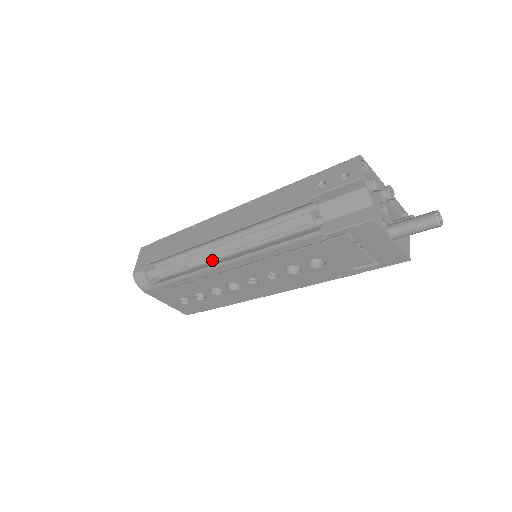
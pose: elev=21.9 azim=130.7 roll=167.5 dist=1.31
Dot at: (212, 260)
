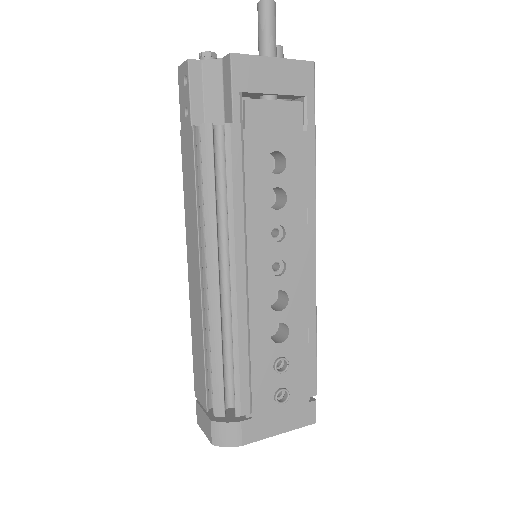
Dot at: occluded
